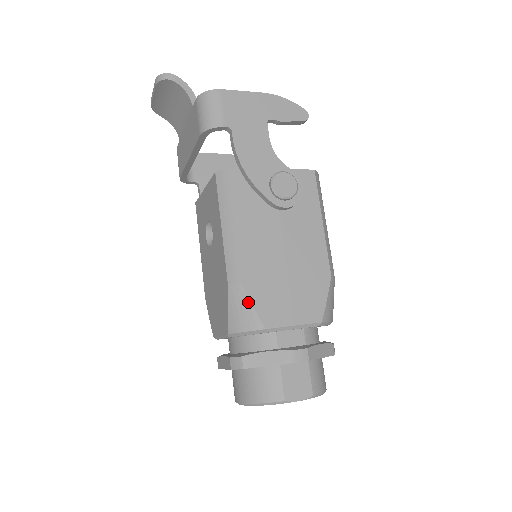
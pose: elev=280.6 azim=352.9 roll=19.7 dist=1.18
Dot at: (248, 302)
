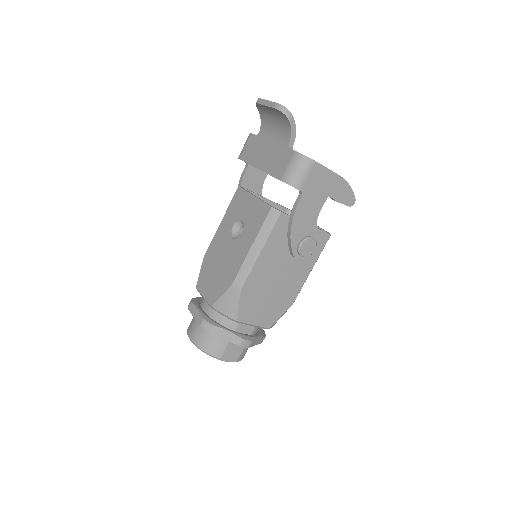
Dot at: (238, 302)
